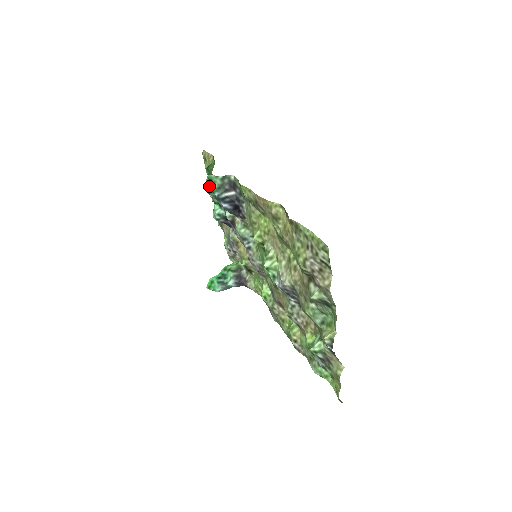
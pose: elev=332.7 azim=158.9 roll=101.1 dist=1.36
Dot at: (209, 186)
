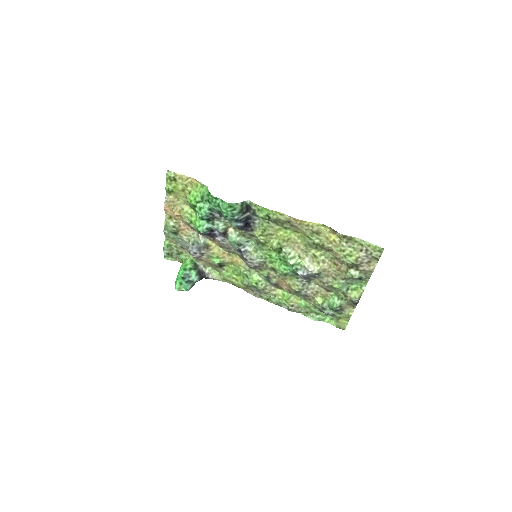
Dot at: (228, 212)
